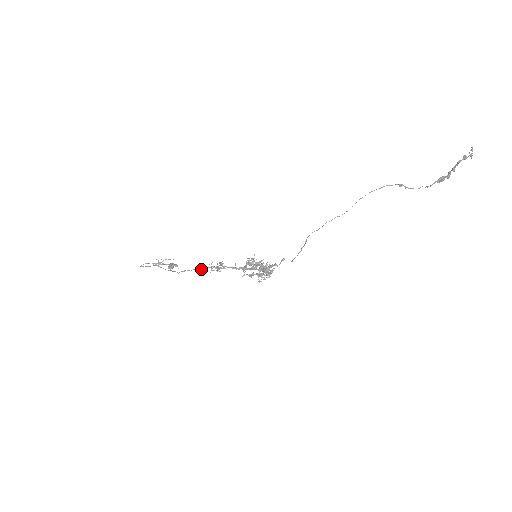
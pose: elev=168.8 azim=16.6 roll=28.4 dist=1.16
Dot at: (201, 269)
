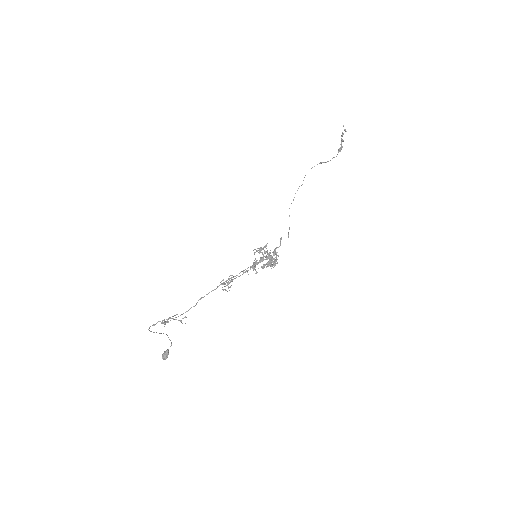
Dot at: (216, 288)
